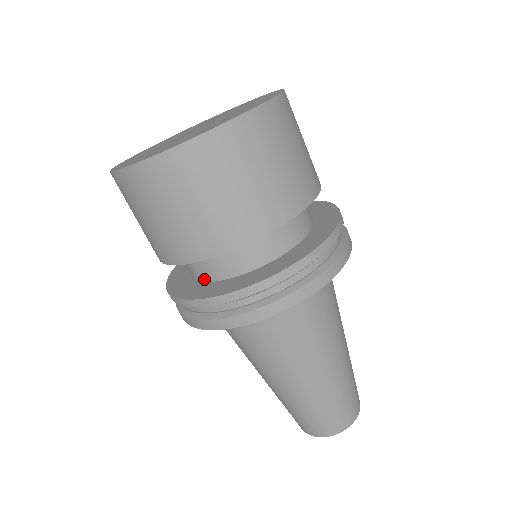
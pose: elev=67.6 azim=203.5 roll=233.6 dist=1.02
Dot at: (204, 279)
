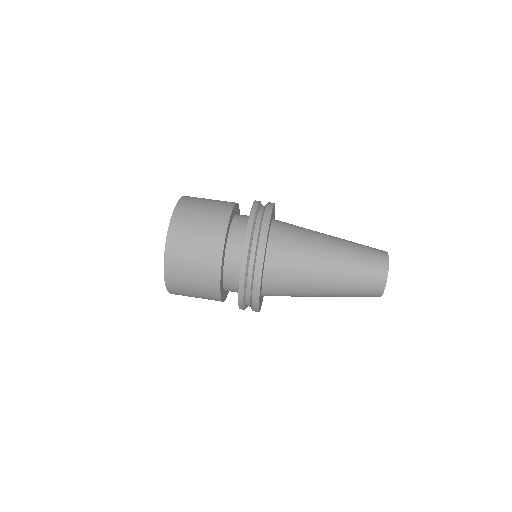
Dot at: occluded
